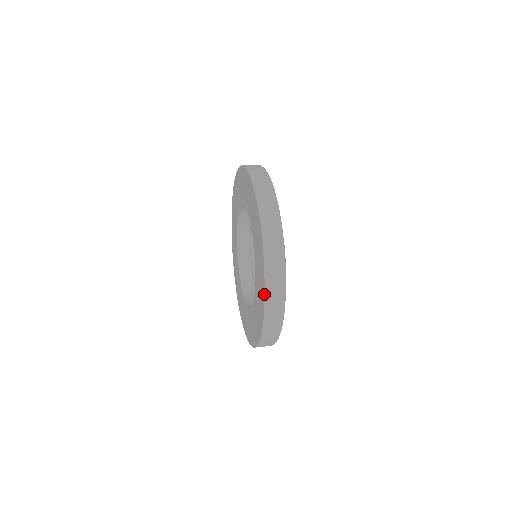
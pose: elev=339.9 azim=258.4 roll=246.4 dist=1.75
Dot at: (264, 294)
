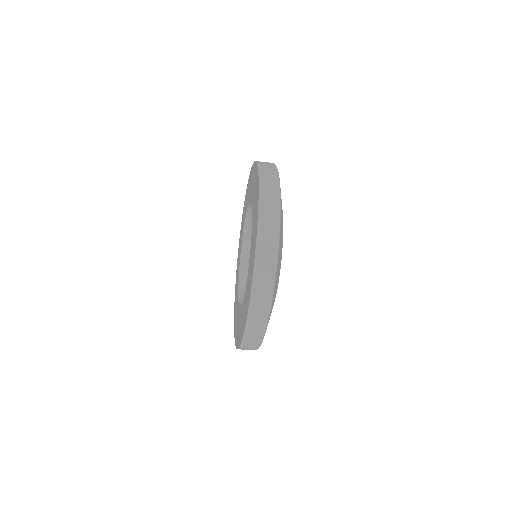
Dot at: (257, 222)
